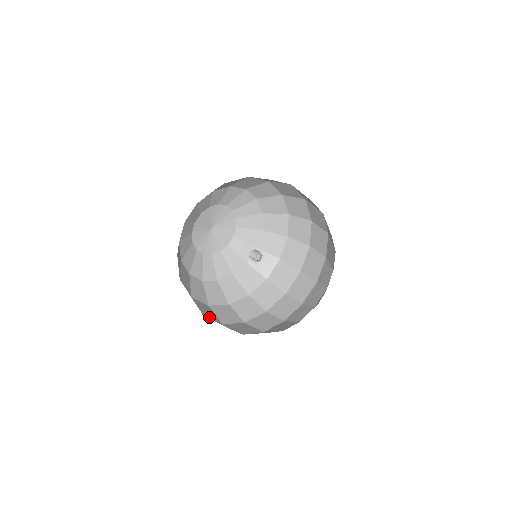
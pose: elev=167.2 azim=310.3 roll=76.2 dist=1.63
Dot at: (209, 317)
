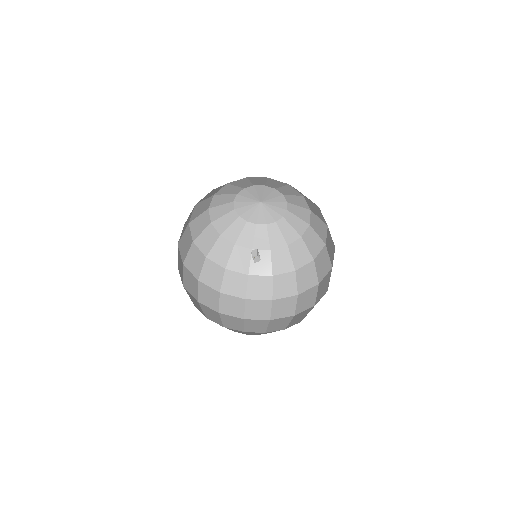
Dot at: (229, 292)
